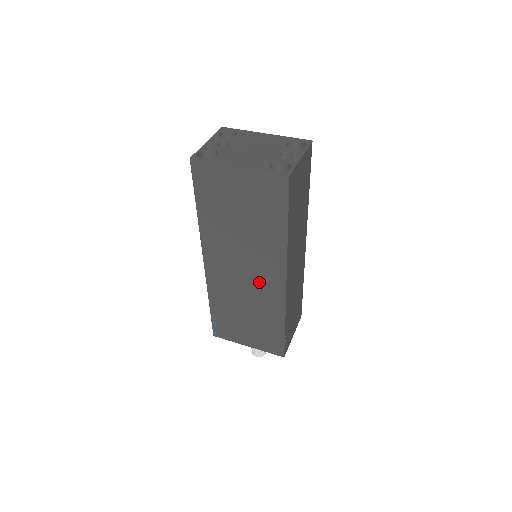
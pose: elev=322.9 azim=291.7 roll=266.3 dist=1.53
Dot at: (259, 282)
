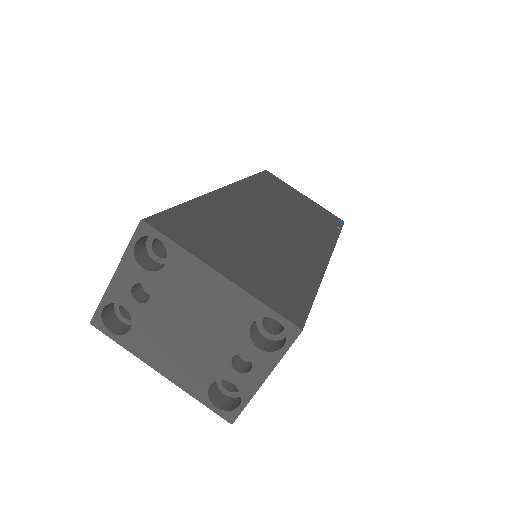
Dot at: occluded
